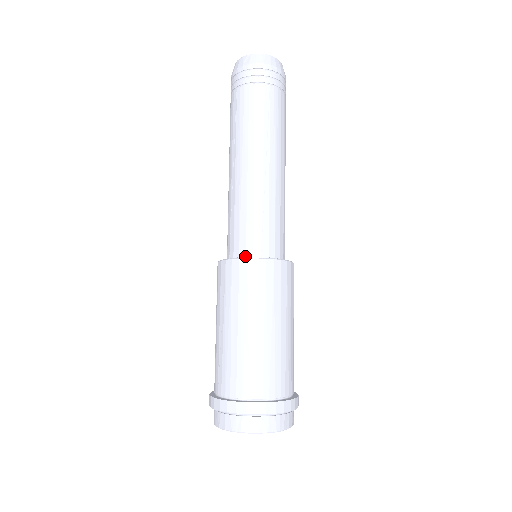
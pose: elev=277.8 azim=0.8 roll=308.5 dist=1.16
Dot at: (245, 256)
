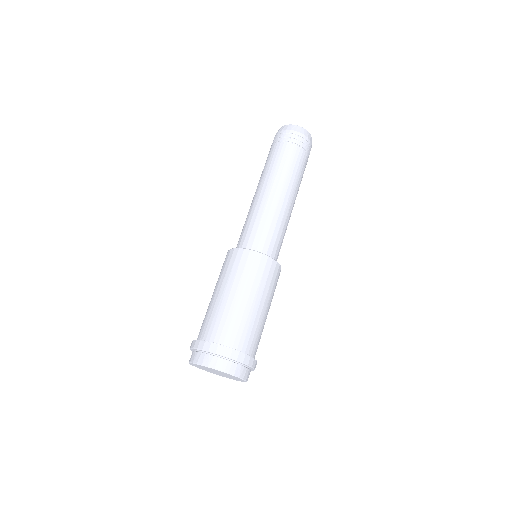
Dot at: occluded
